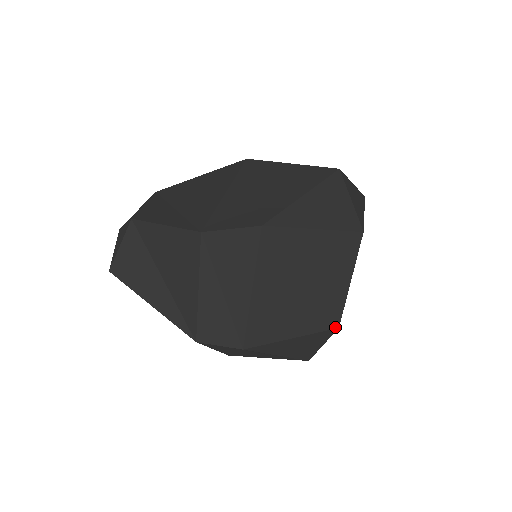
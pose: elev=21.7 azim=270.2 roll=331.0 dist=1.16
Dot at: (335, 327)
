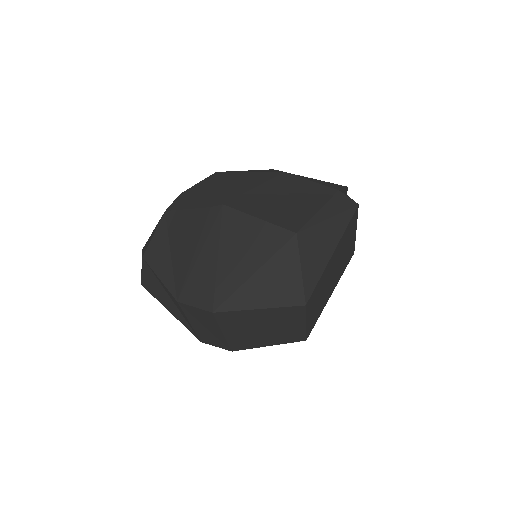
Dot at: (303, 340)
